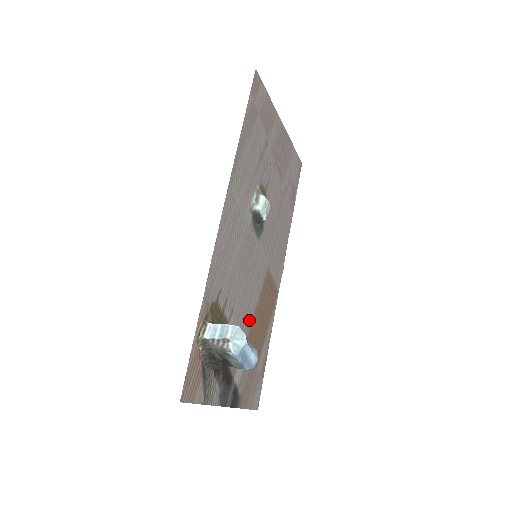
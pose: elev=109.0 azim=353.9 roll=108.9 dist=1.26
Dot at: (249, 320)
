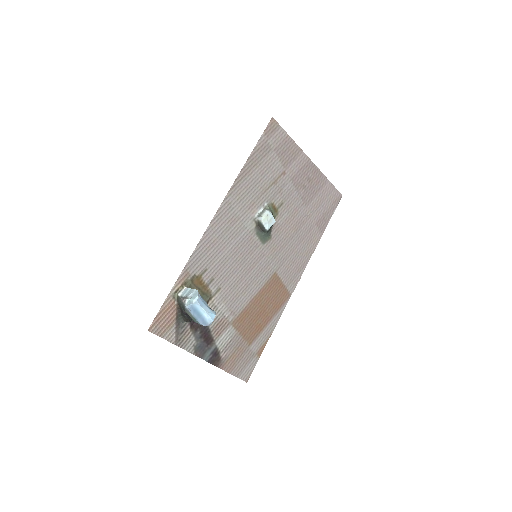
Dot at: (242, 304)
